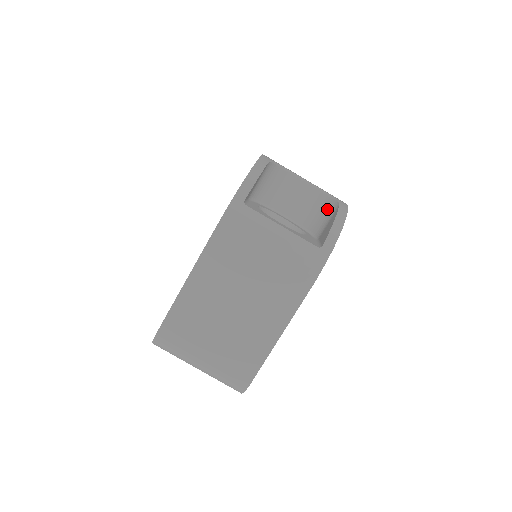
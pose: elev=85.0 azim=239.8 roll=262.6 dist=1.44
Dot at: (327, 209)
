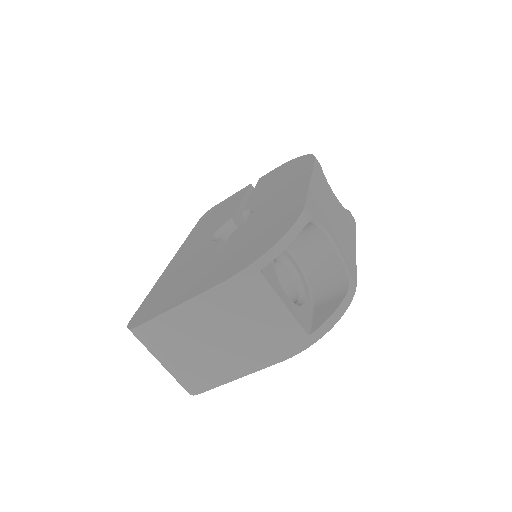
Dot at: (336, 281)
